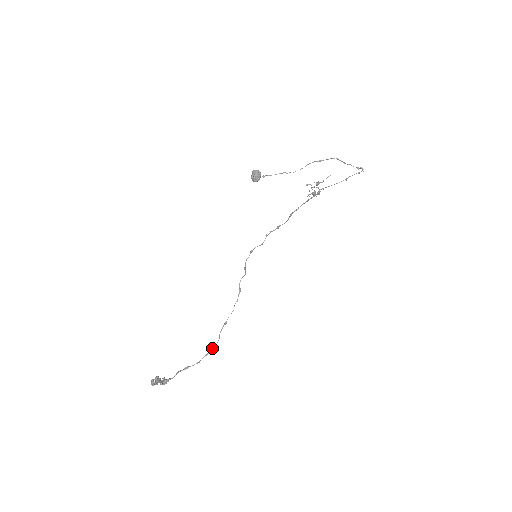
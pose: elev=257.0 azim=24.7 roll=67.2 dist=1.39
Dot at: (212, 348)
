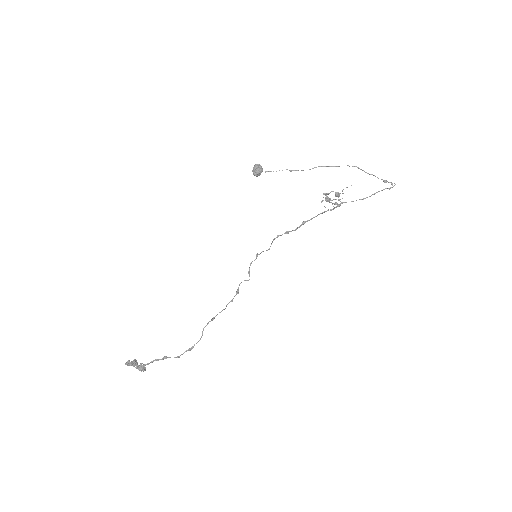
Dot at: occluded
